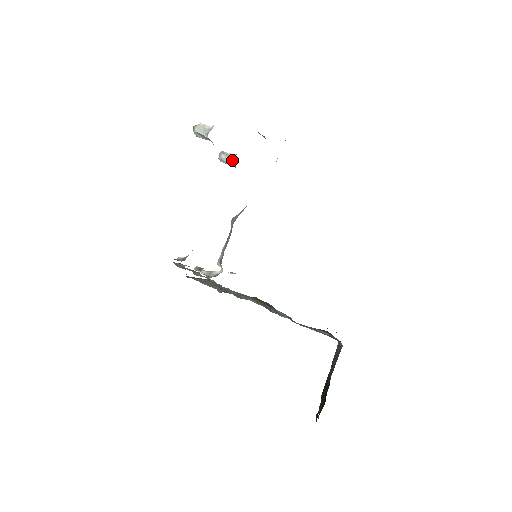
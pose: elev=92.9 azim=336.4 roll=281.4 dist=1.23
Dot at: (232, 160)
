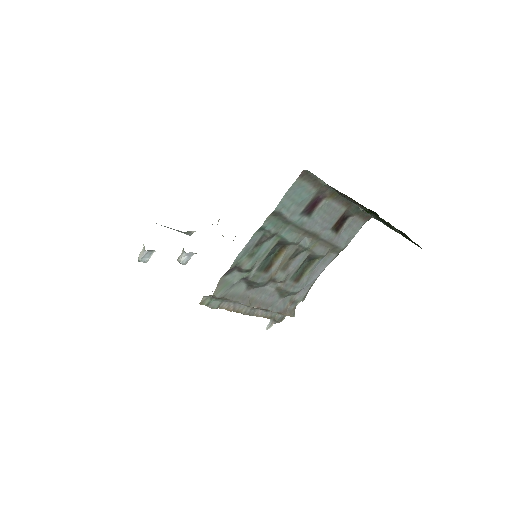
Dot at: (183, 251)
